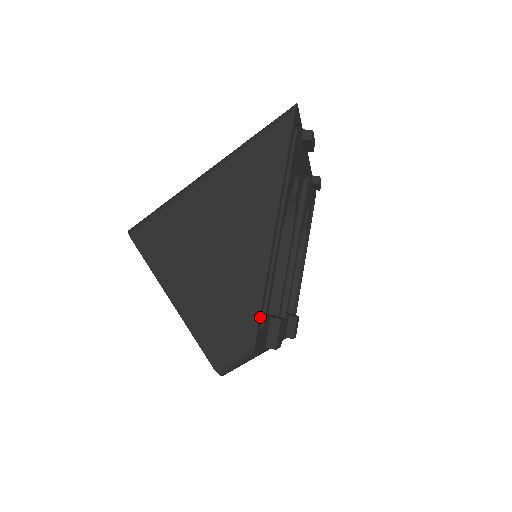
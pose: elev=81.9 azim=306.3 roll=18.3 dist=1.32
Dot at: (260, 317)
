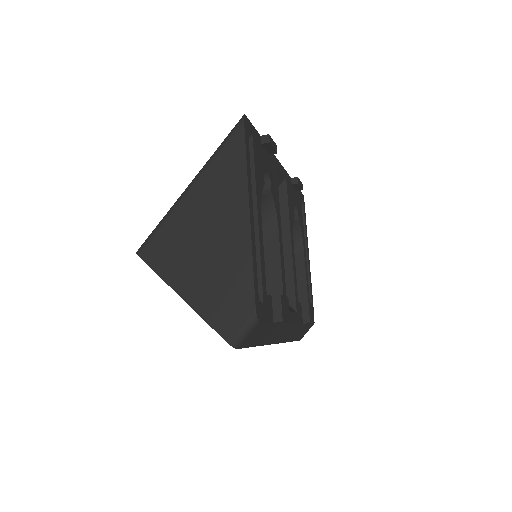
Dot at: (255, 291)
